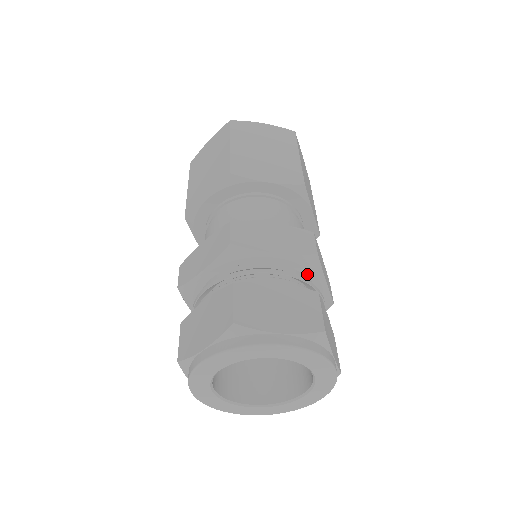
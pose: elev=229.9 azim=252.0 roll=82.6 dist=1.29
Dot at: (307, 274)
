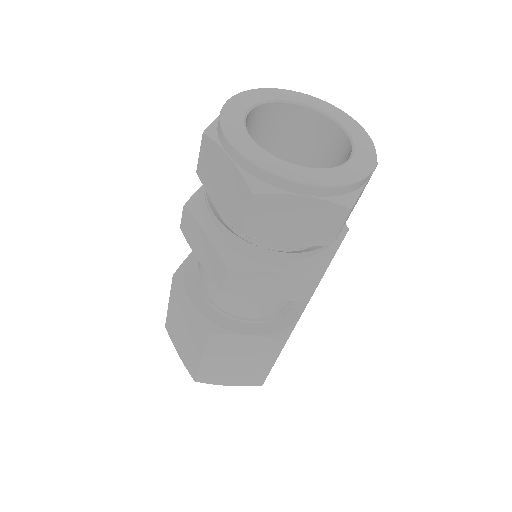
Dot at: occluded
